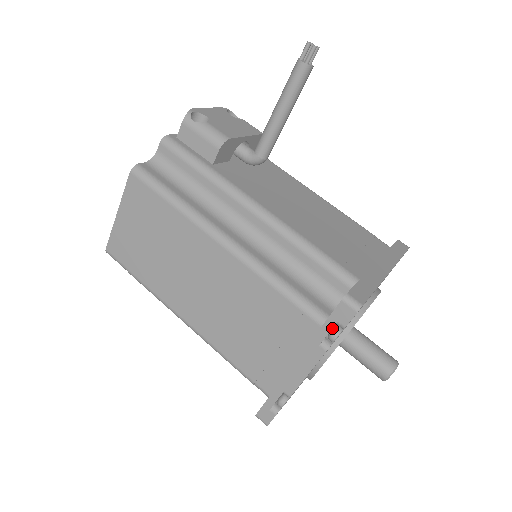
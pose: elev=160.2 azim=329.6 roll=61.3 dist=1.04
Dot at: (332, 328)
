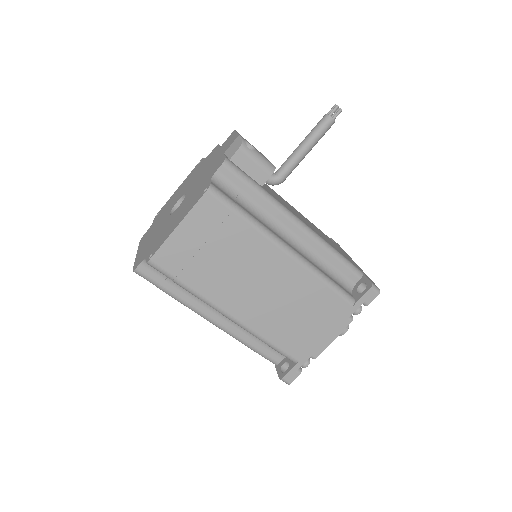
Dot at: (357, 306)
